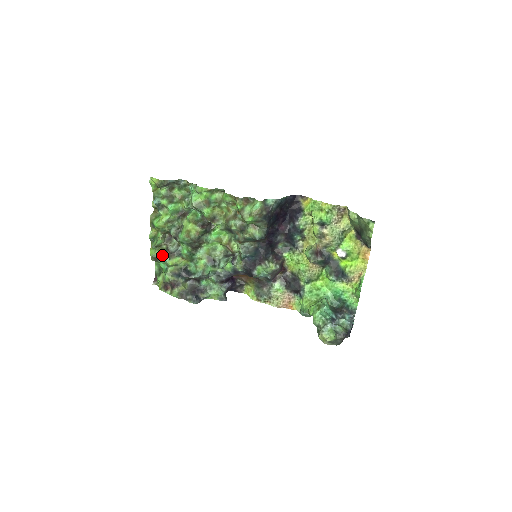
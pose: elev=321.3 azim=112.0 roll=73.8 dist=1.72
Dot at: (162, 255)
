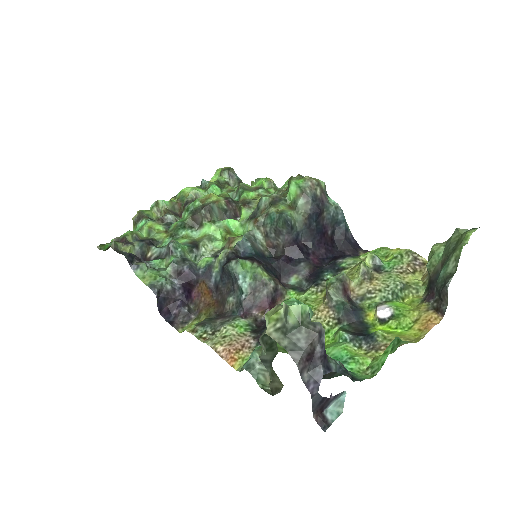
Dot at: (150, 218)
